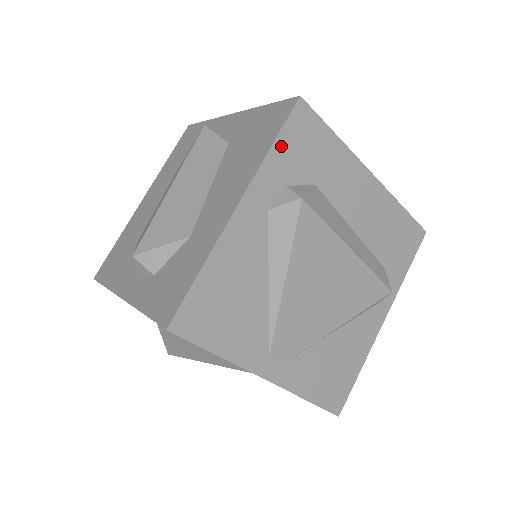
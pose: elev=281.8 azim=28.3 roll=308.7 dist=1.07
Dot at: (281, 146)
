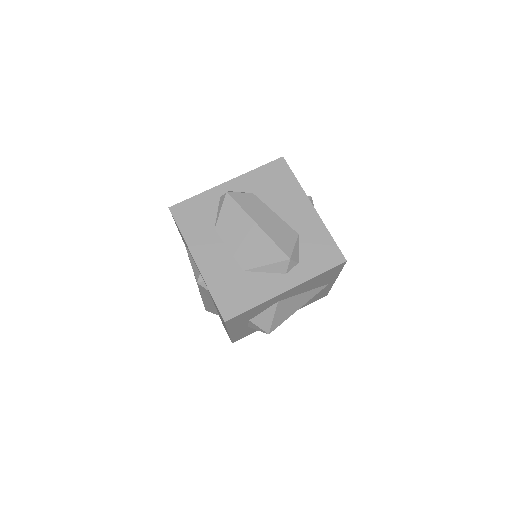
Dot at: (295, 179)
